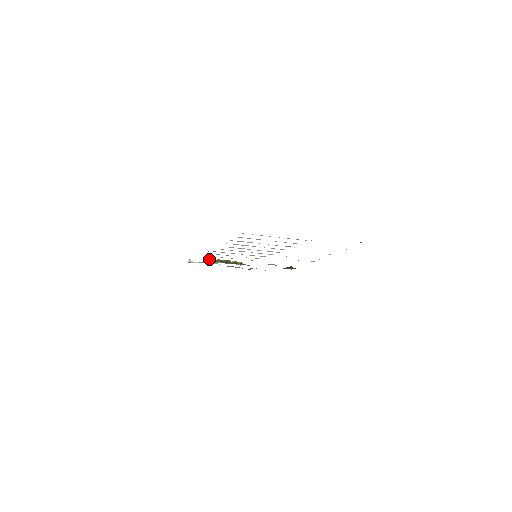
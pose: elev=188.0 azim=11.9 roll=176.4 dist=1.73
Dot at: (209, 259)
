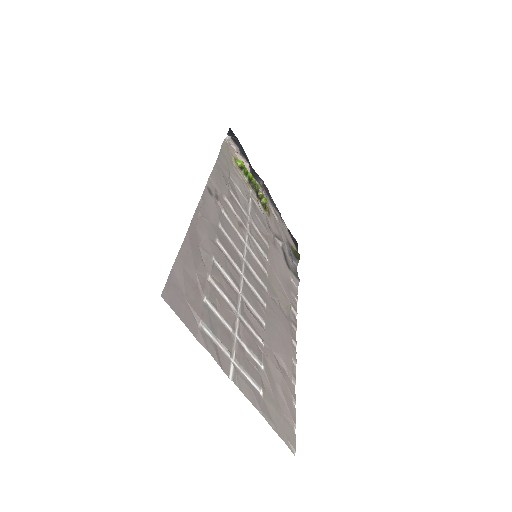
Dot at: occluded
